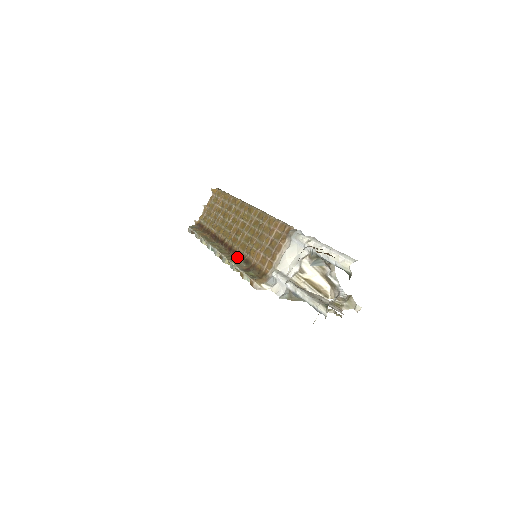
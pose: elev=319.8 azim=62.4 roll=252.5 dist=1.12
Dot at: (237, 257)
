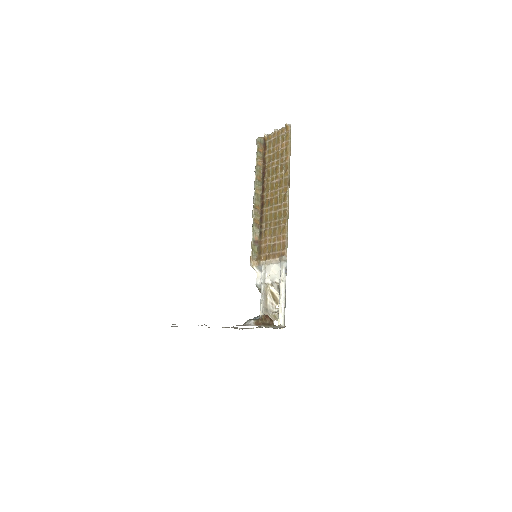
Dot at: (260, 221)
